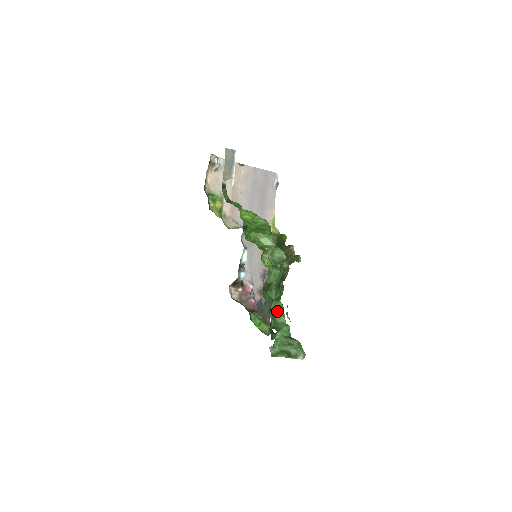
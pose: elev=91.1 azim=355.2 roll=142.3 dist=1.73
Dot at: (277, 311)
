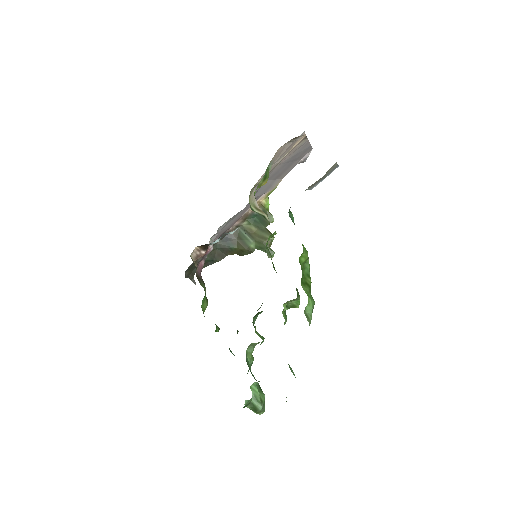
Dot at: (254, 343)
